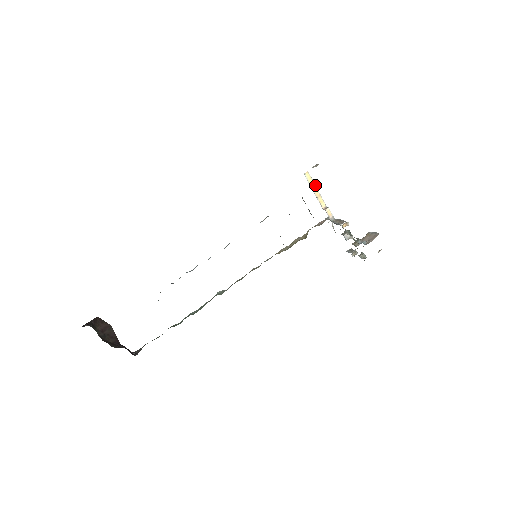
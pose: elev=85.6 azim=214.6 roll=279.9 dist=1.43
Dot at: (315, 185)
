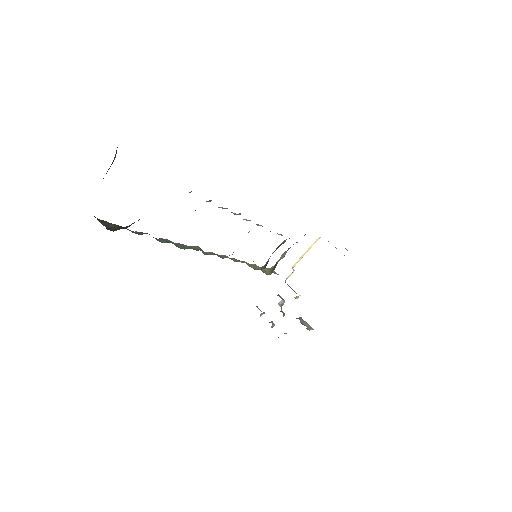
Dot at: (309, 248)
